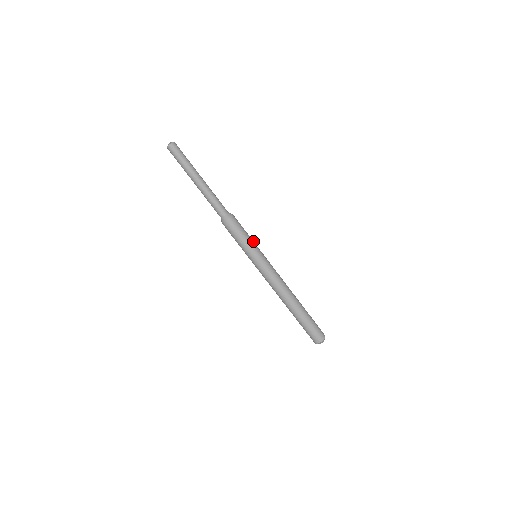
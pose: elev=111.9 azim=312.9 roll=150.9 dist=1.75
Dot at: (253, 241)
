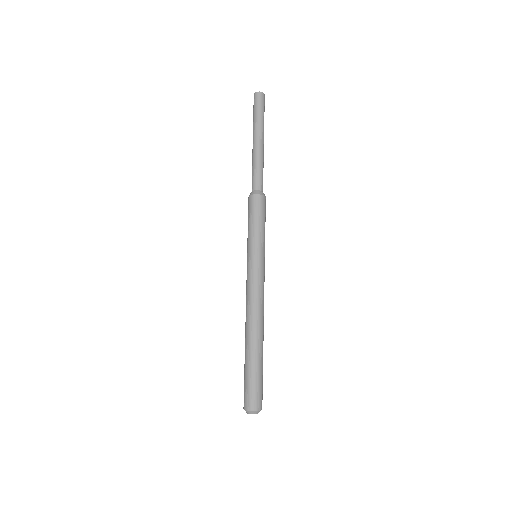
Dot at: (264, 237)
